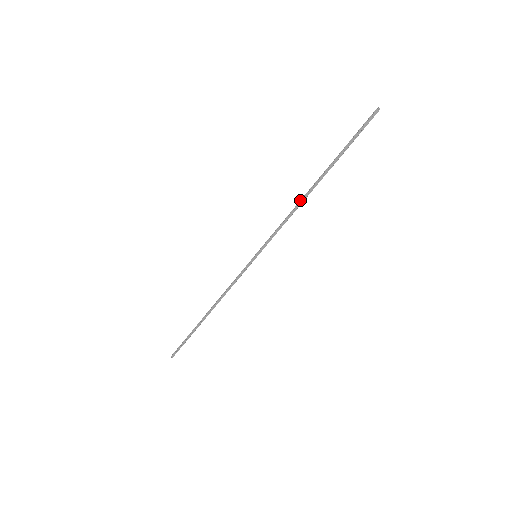
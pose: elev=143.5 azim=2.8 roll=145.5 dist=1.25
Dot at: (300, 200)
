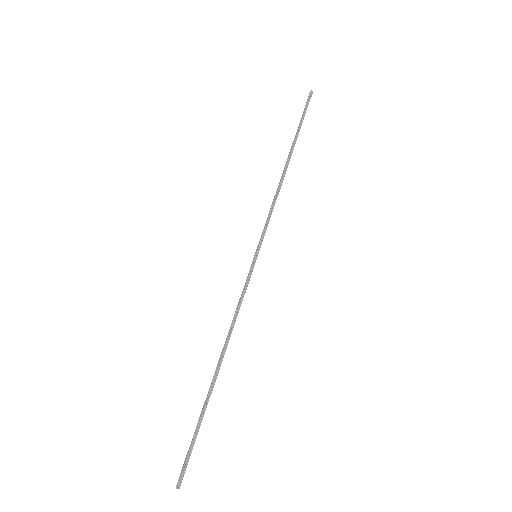
Dot at: occluded
